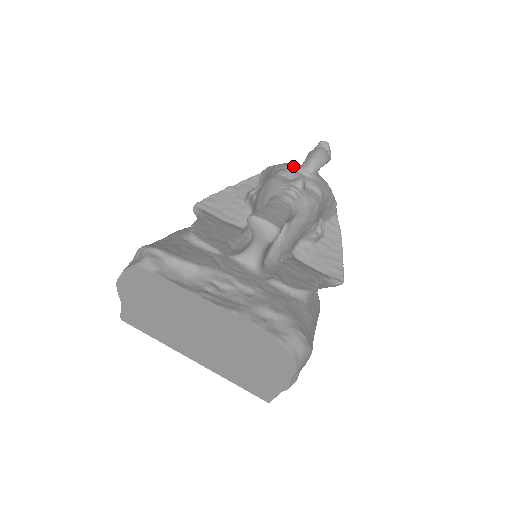
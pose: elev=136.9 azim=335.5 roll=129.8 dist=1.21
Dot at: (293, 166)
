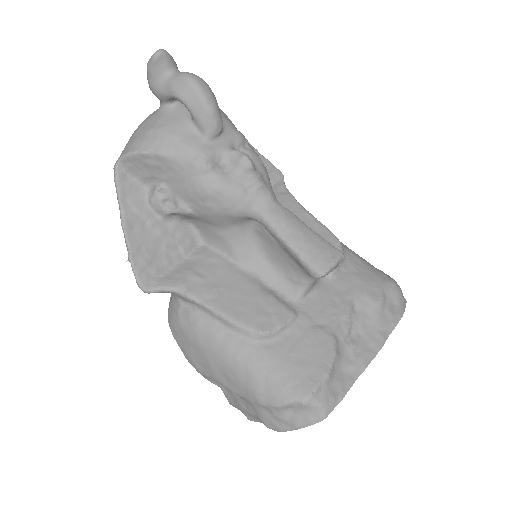
Dot at: (190, 138)
